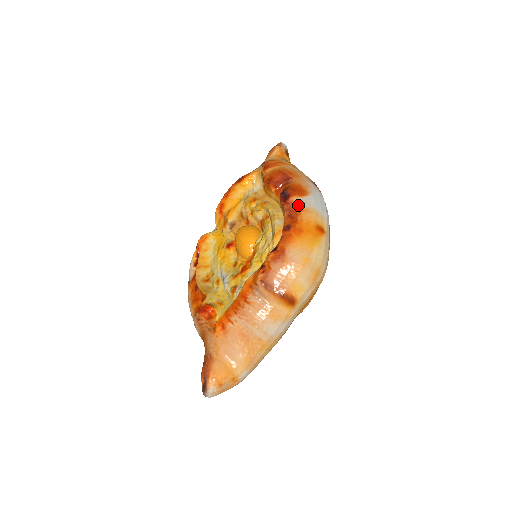
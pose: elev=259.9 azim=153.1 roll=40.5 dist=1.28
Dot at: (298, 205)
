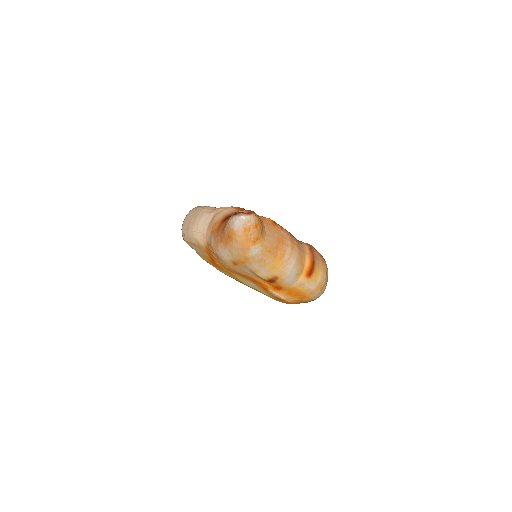
Dot at: occluded
